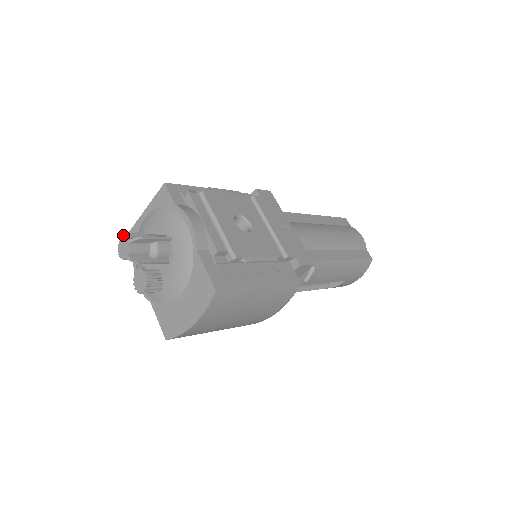
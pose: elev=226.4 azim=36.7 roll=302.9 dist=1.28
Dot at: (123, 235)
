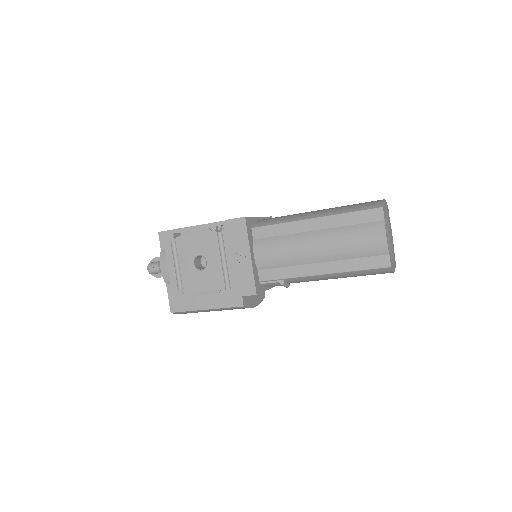
Dot at: (151, 260)
